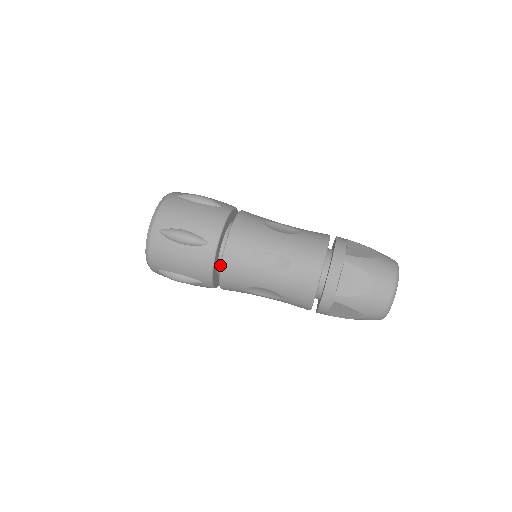
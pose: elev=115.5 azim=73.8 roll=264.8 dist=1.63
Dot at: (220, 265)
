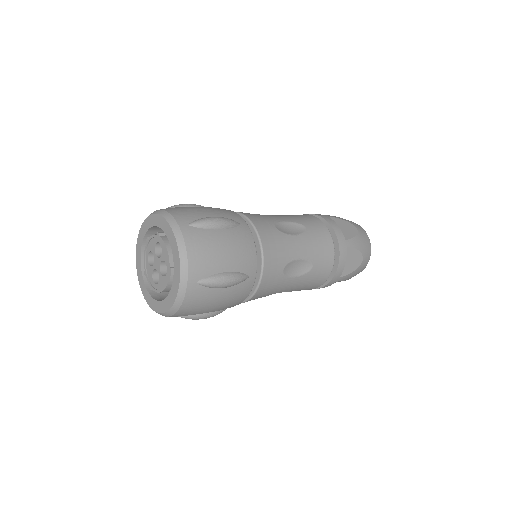
Dot at: (259, 244)
